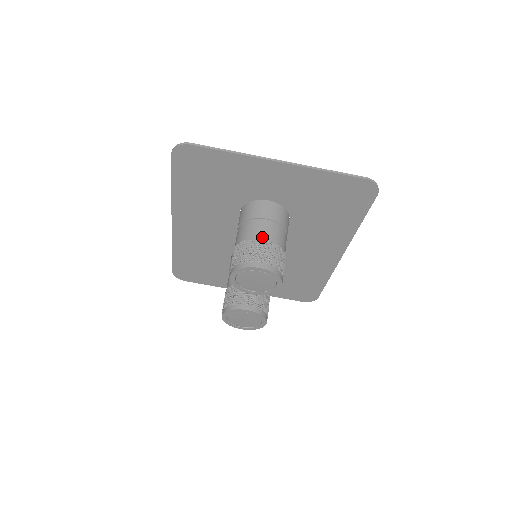
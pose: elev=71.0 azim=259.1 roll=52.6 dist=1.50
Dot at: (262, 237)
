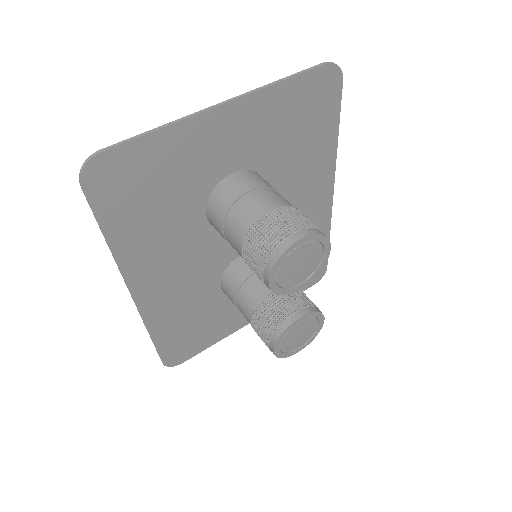
Dot at: (267, 209)
